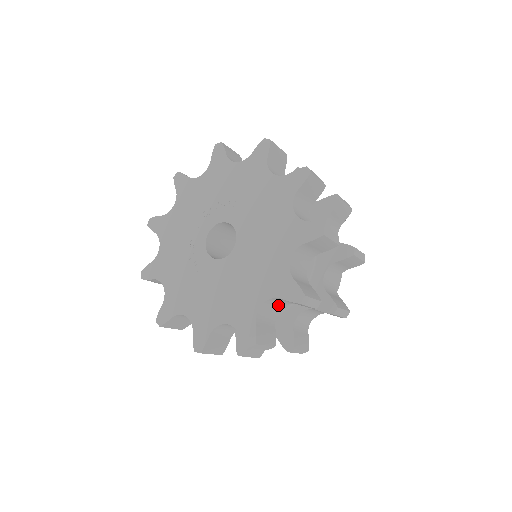
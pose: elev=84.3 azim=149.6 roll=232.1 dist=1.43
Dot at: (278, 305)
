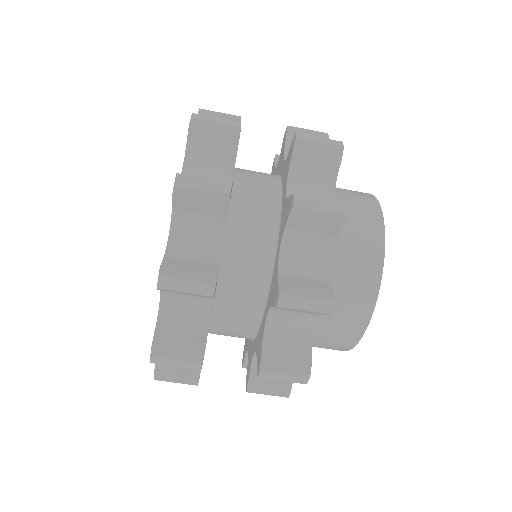
Dot at: (206, 236)
